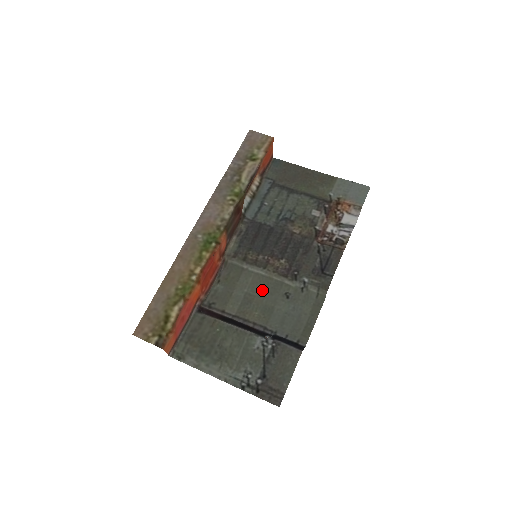
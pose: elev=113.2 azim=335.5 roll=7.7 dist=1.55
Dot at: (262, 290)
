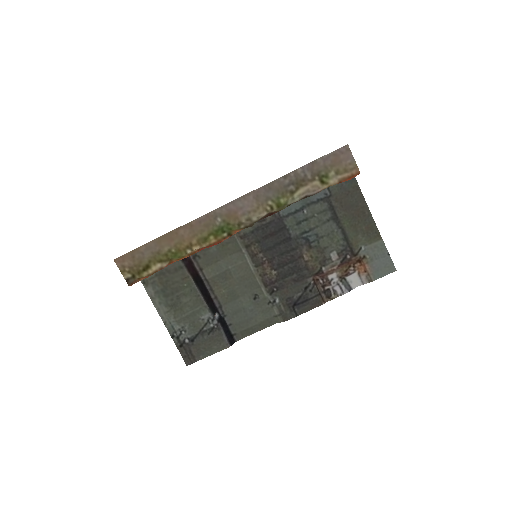
Dot at: (241, 278)
